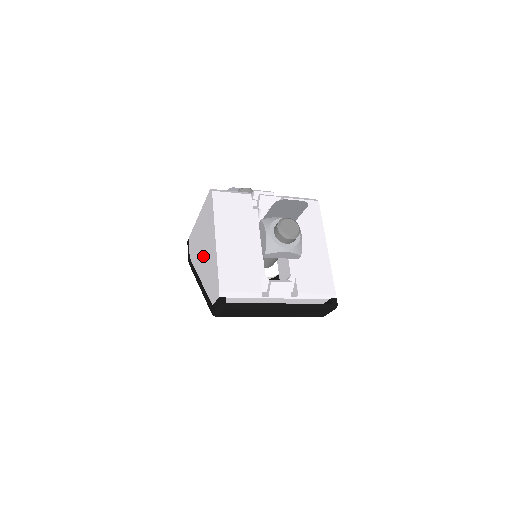
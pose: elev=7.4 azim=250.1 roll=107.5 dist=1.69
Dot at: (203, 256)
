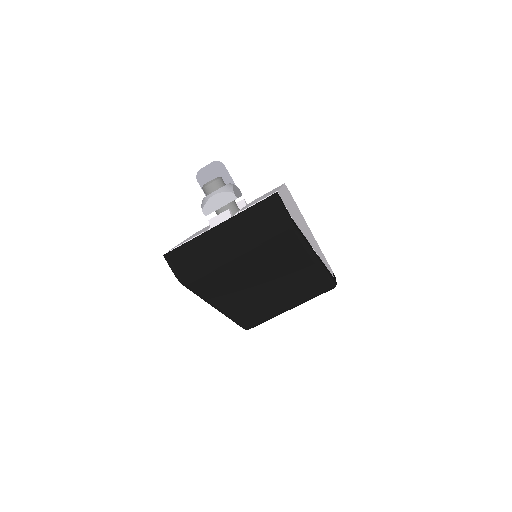
Dot at: occluded
